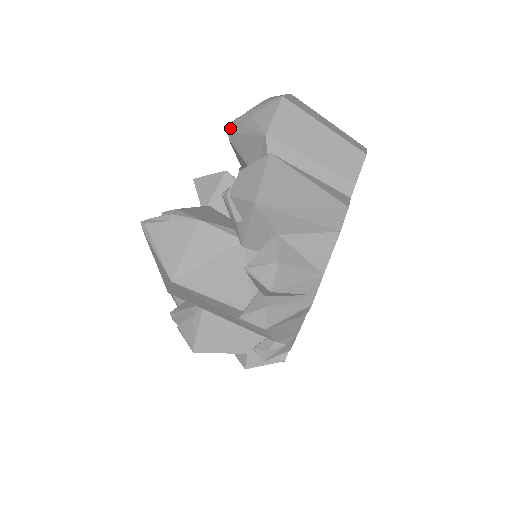
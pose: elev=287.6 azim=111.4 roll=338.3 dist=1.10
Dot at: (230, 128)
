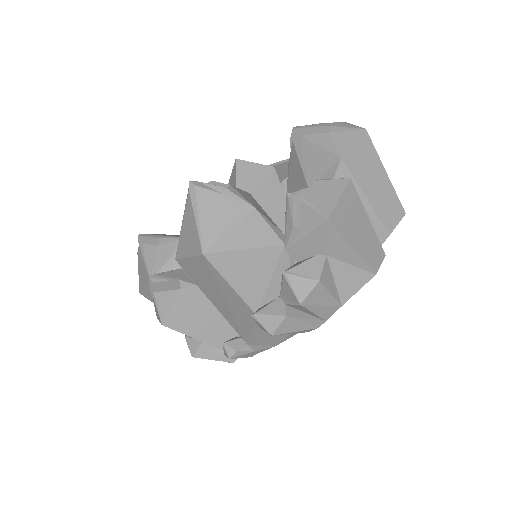
Dot at: (298, 131)
